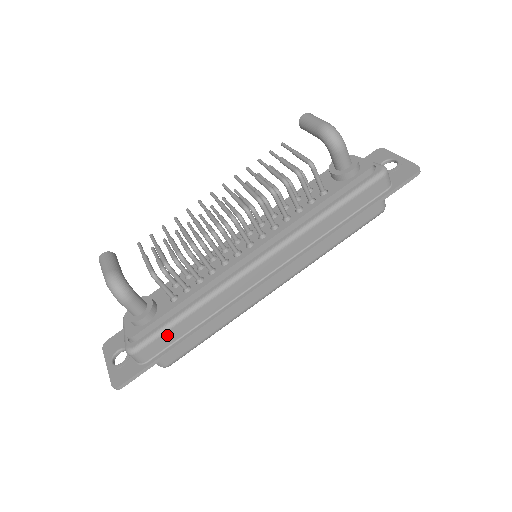
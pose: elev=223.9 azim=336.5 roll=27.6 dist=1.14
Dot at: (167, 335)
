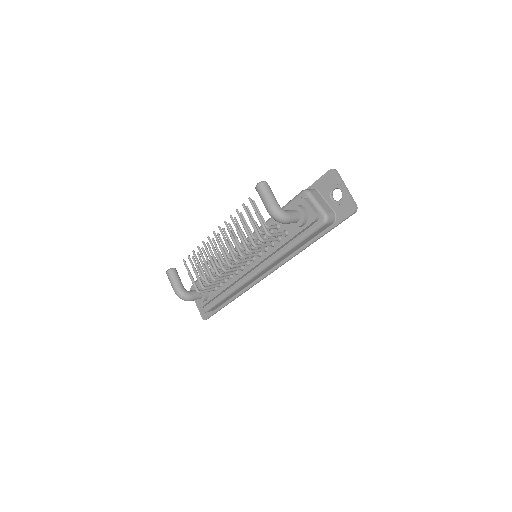
Dot at: (219, 304)
